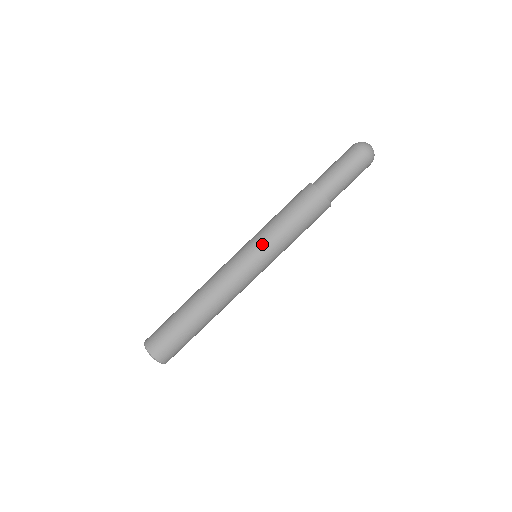
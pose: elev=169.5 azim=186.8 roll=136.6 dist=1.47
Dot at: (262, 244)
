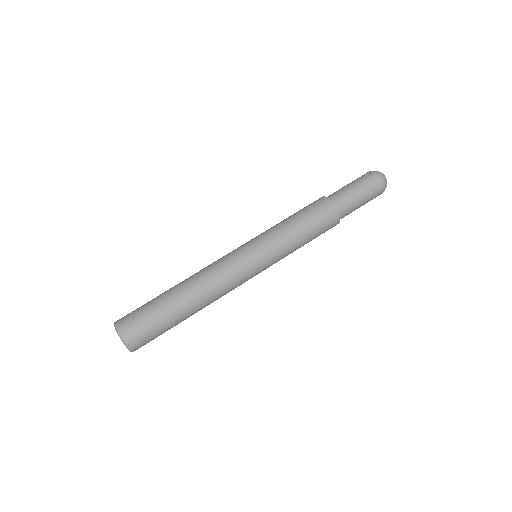
Dot at: (274, 254)
